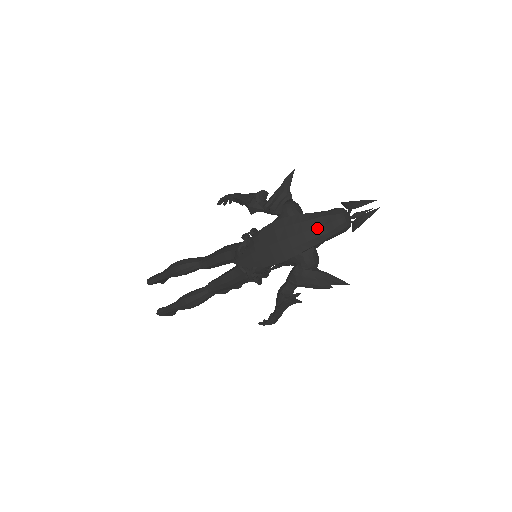
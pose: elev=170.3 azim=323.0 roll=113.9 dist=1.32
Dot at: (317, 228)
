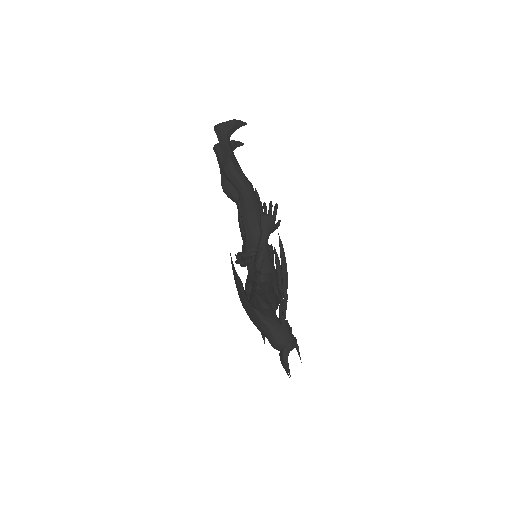
Dot at: (262, 332)
